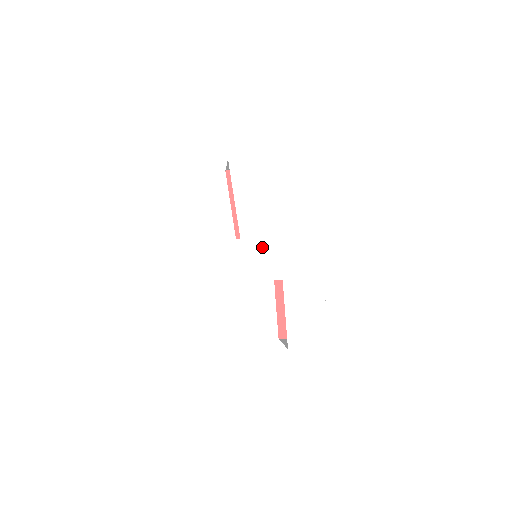
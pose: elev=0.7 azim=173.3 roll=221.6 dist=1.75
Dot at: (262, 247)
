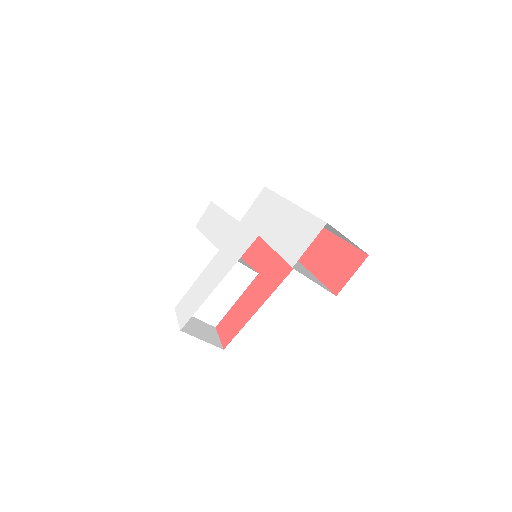
Dot at: (235, 237)
